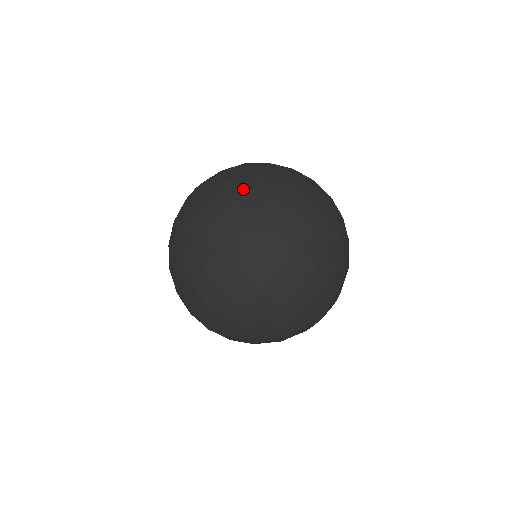
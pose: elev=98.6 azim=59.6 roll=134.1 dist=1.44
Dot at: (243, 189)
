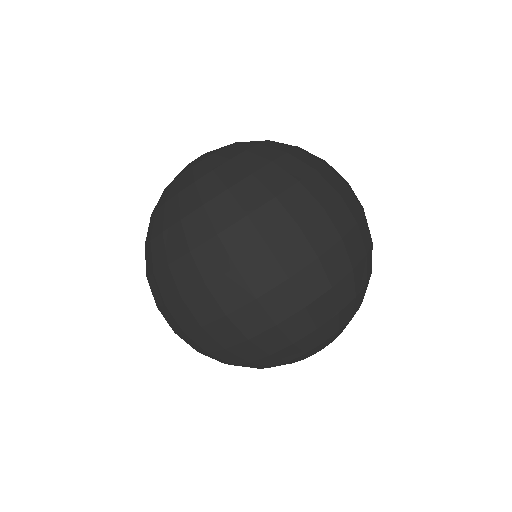
Dot at: (294, 149)
